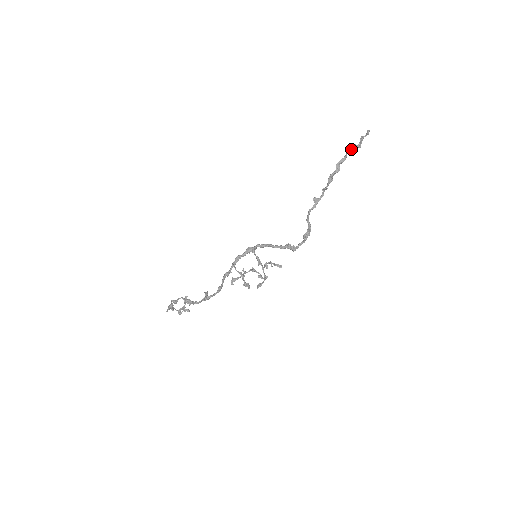
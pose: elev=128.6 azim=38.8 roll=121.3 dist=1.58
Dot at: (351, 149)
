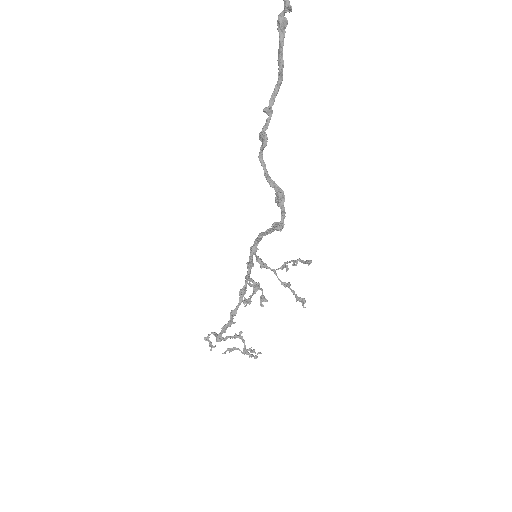
Dot at: (279, 22)
